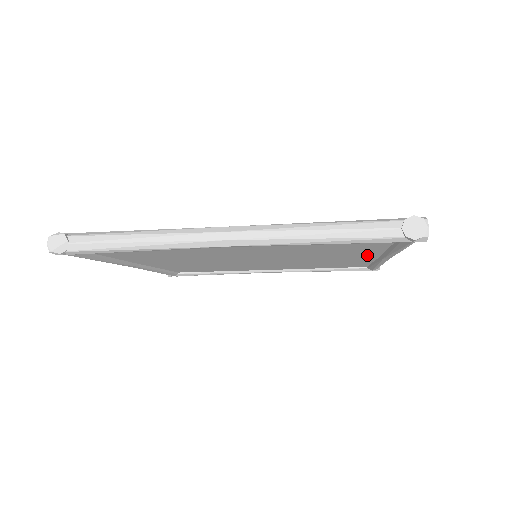
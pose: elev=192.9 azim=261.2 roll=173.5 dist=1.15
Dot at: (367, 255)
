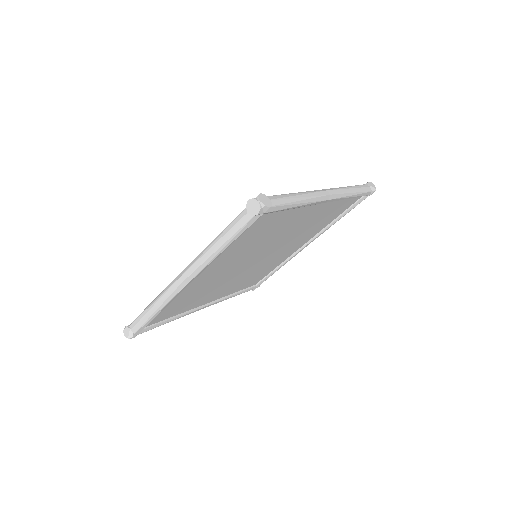
Dot at: (309, 210)
